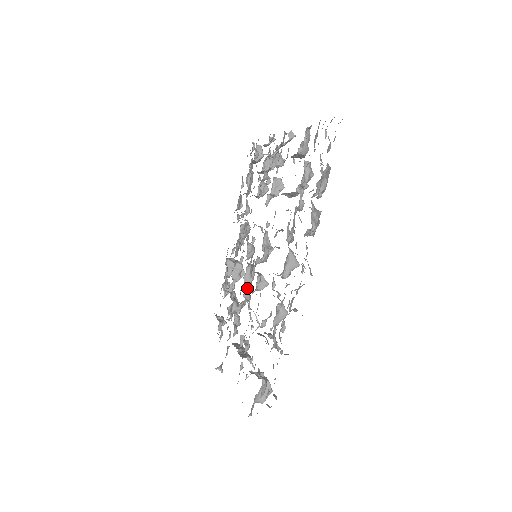
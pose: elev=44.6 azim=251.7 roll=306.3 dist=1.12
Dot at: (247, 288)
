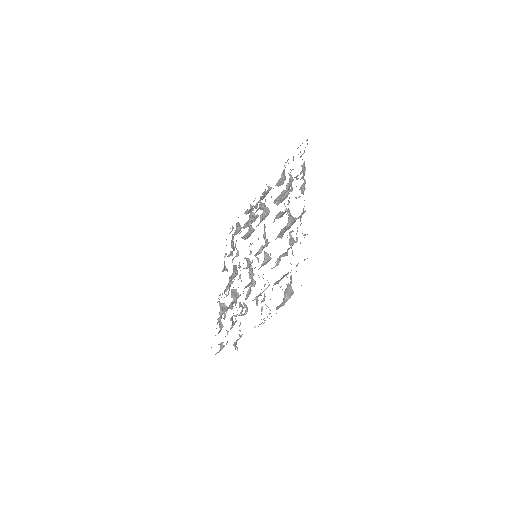
Dot at: occluded
